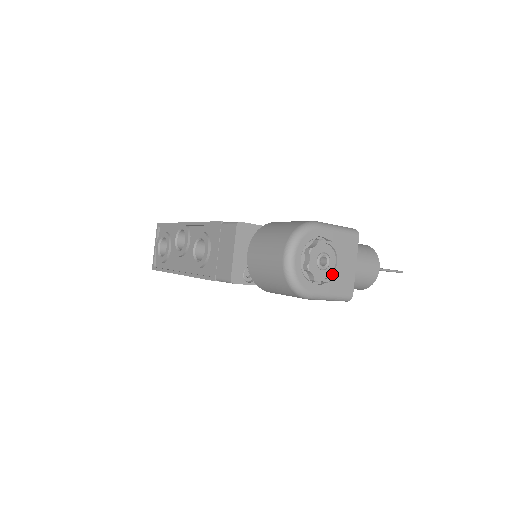
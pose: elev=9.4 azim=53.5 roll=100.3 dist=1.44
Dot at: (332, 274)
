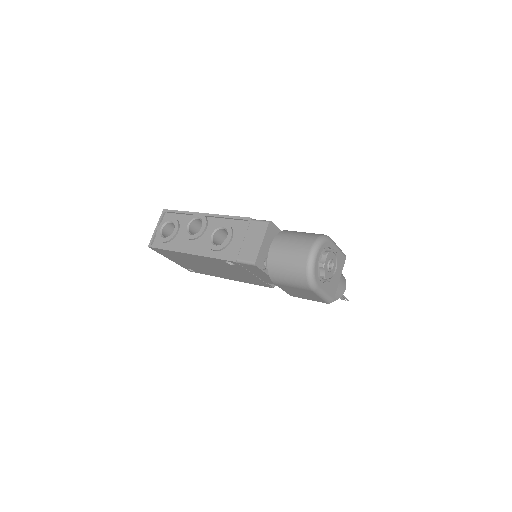
Dot at: (332, 277)
